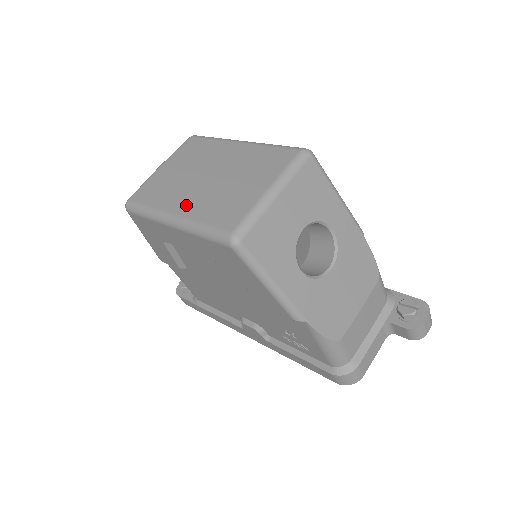
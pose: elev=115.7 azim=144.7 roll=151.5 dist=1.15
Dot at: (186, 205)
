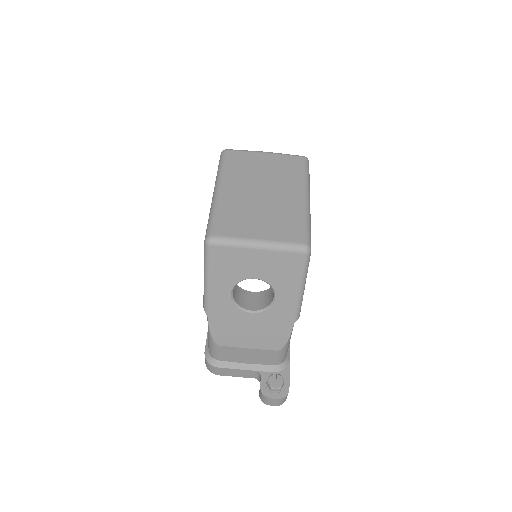
Dot at: (230, 192)
